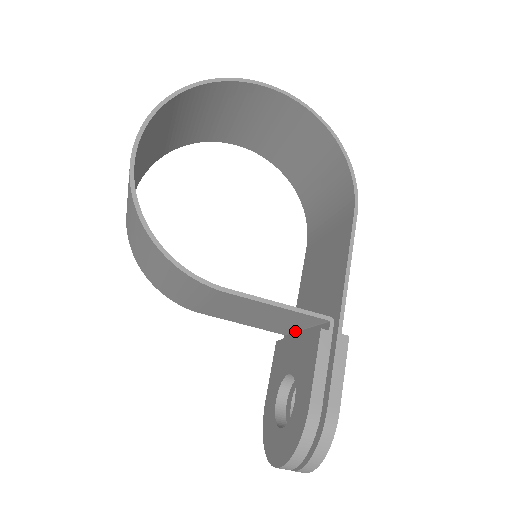
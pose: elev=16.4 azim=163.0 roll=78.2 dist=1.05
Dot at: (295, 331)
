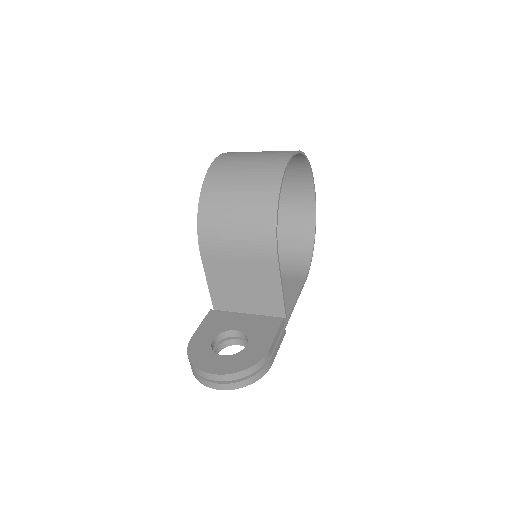
Dot at: occluded
